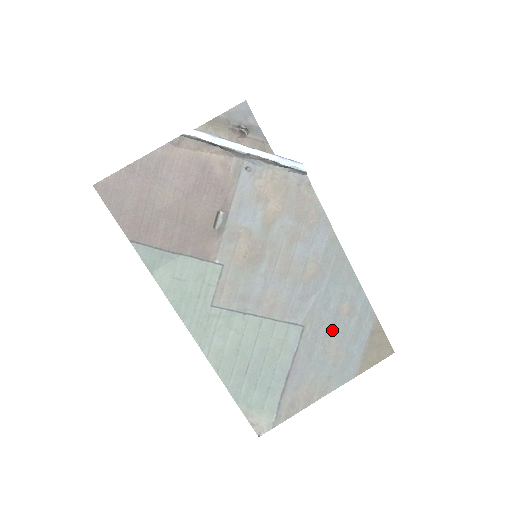
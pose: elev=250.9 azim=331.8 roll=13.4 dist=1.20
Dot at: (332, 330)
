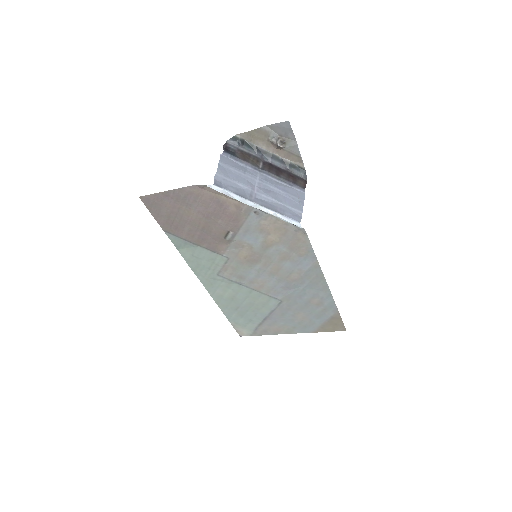
Dot at: (302, 308)
